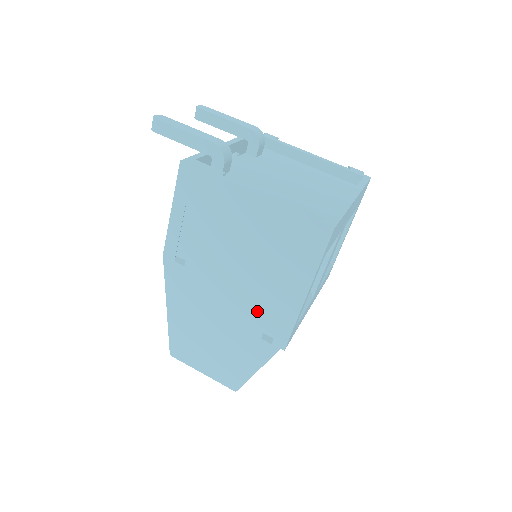
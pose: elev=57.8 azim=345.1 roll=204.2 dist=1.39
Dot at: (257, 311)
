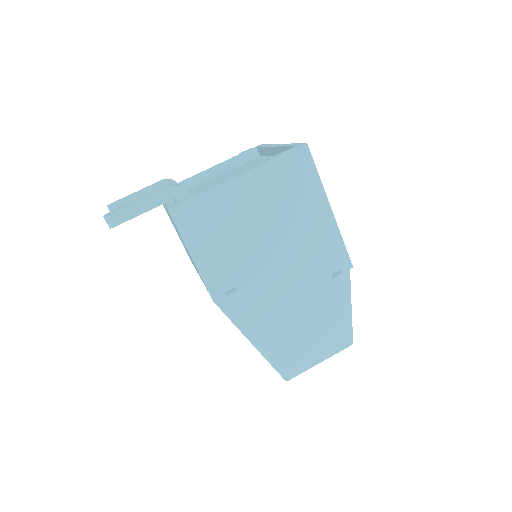
Dot at: (313, 260)
